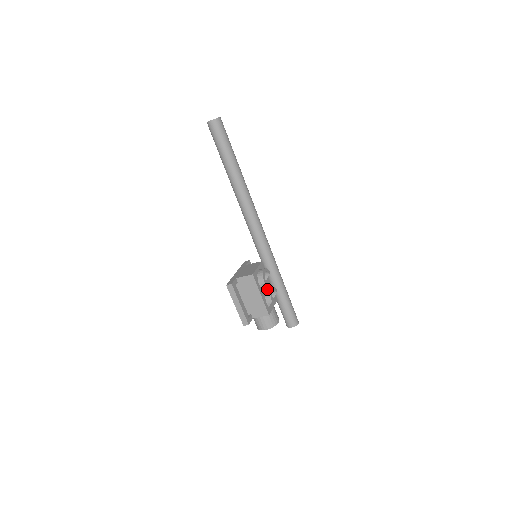
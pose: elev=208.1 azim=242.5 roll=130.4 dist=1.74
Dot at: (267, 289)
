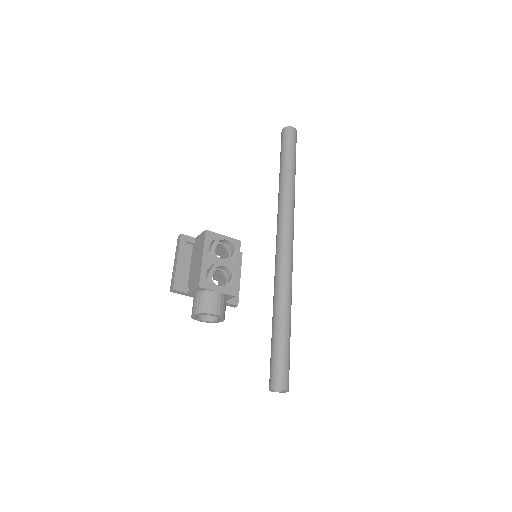
Dot at: (221, 263)
